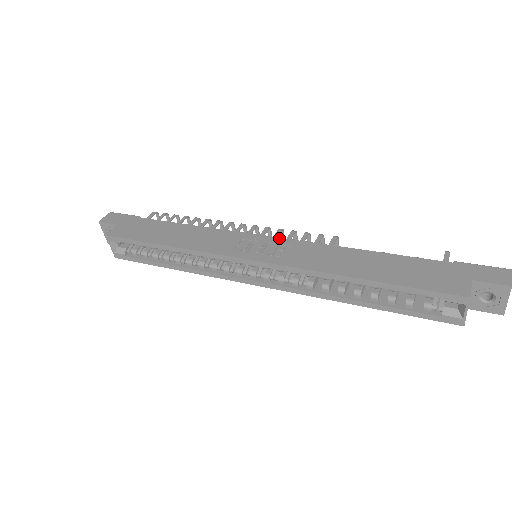
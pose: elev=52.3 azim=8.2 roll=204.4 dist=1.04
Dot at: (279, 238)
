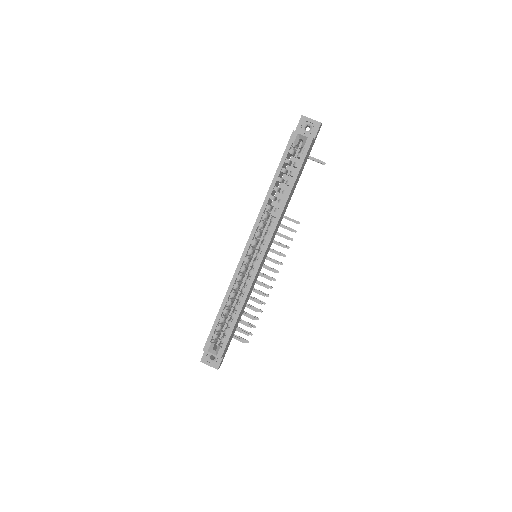
Dot at: occluded
